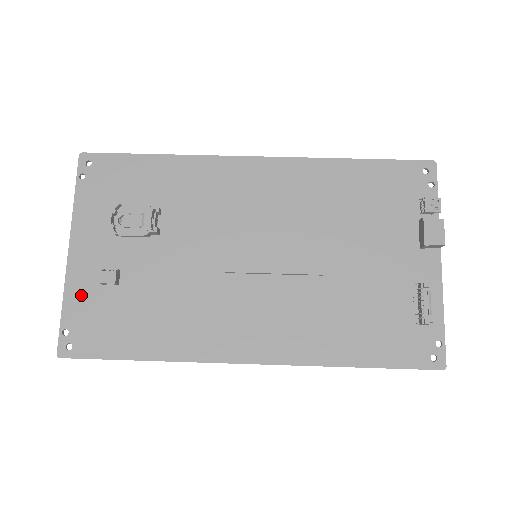
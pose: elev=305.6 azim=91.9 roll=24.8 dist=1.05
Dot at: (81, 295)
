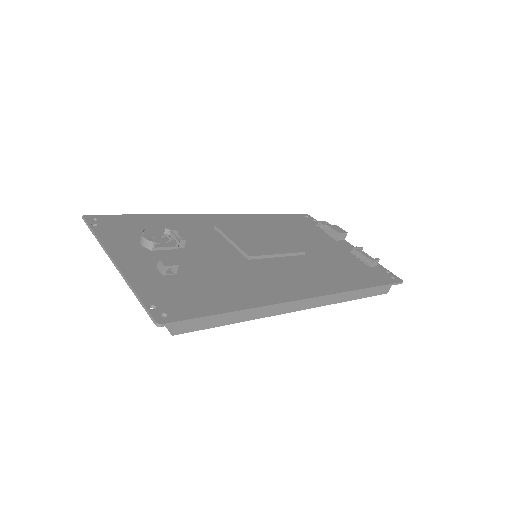
Dot at: (148, 283)
